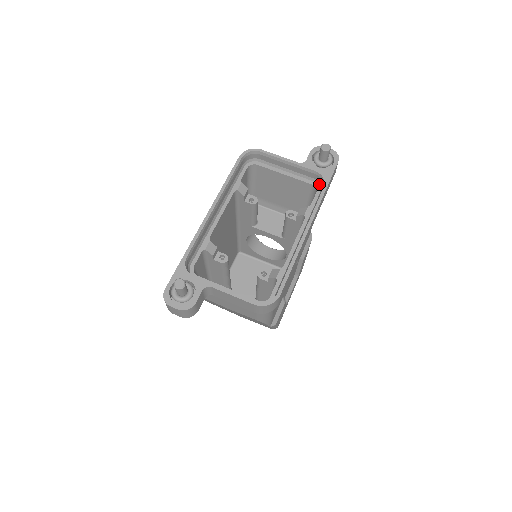
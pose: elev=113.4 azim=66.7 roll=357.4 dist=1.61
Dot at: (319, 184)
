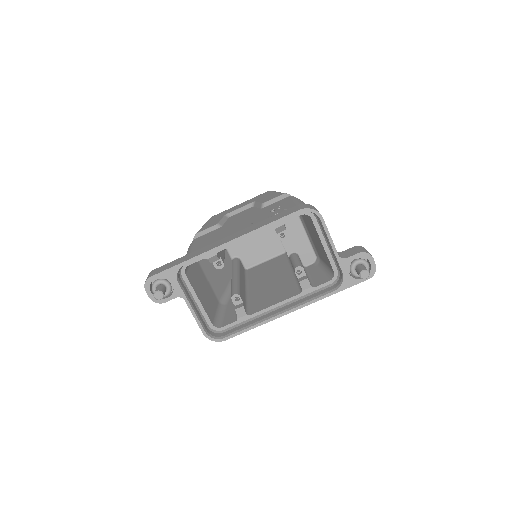
Dot at: (338, 277)
